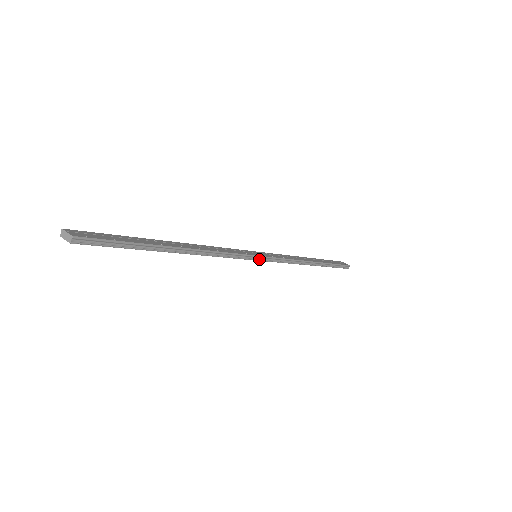
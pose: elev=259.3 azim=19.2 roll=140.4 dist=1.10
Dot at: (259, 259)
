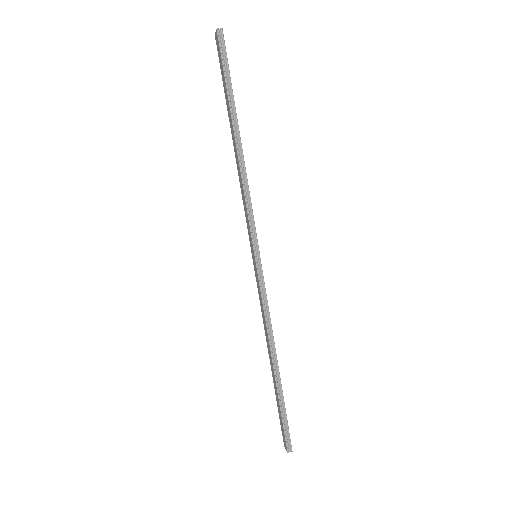
Dot at: (256, 254)
